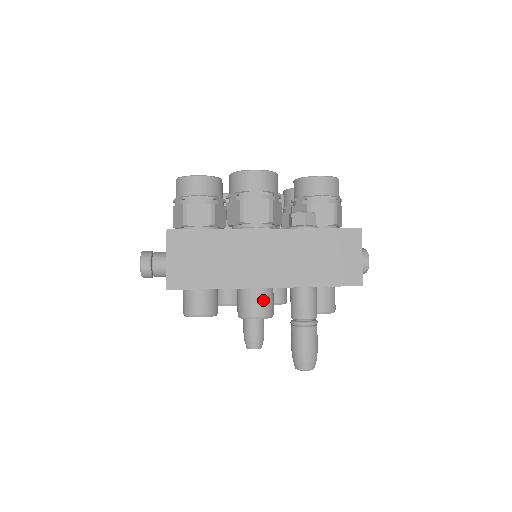
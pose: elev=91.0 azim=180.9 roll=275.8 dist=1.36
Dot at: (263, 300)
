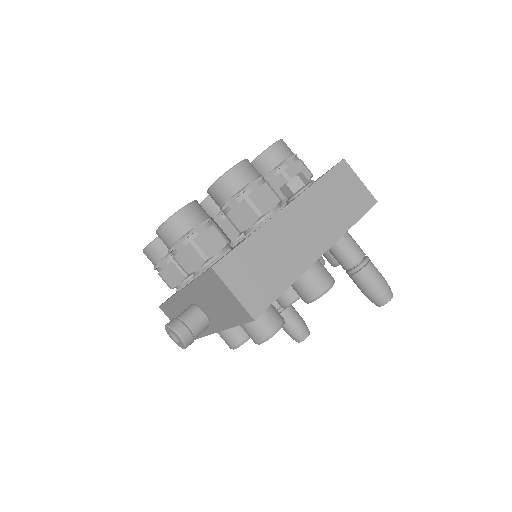
Dot at: (322, 270)
